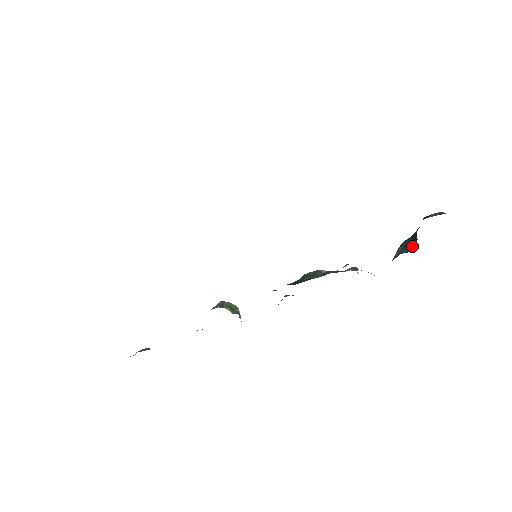
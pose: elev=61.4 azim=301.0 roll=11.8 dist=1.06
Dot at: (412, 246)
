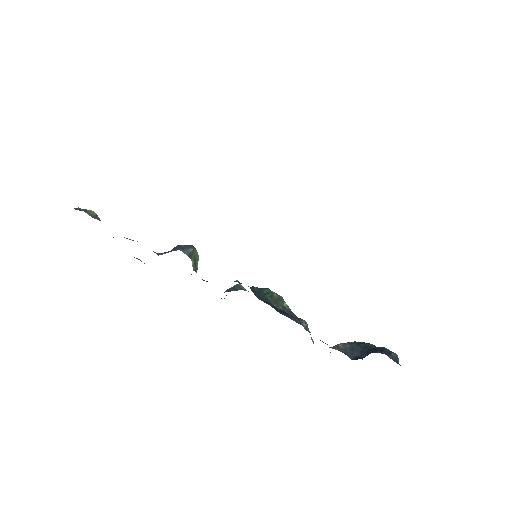
Dot at: (357, 355)
